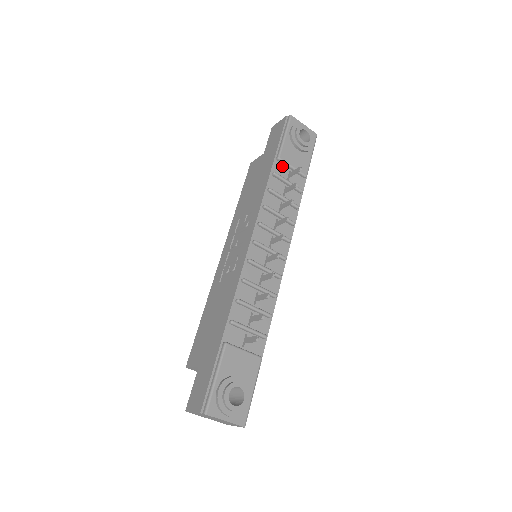
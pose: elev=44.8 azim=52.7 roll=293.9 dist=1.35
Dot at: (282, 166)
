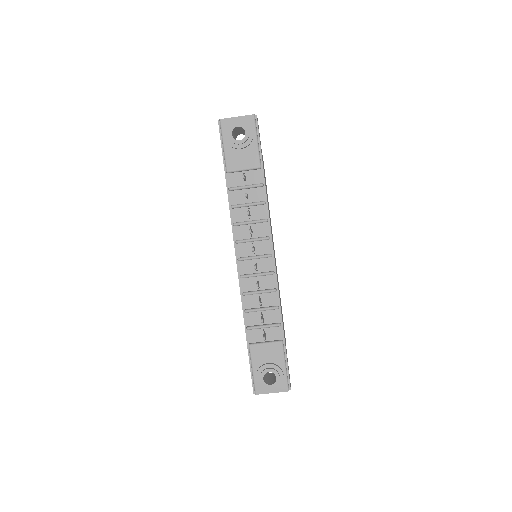
Dot at: (235, 175)
